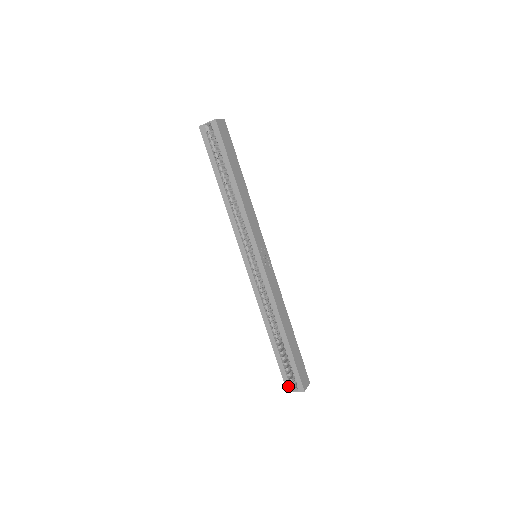
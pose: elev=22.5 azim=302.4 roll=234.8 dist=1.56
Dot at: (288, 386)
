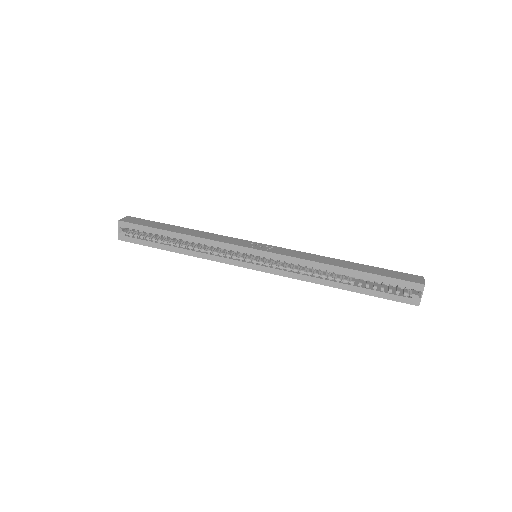
Dot at: (411, 301)
